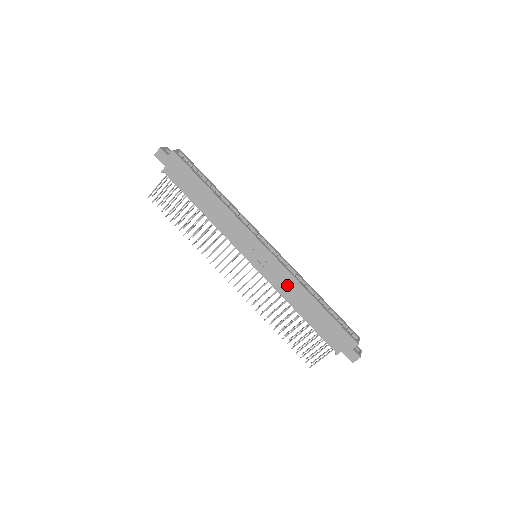
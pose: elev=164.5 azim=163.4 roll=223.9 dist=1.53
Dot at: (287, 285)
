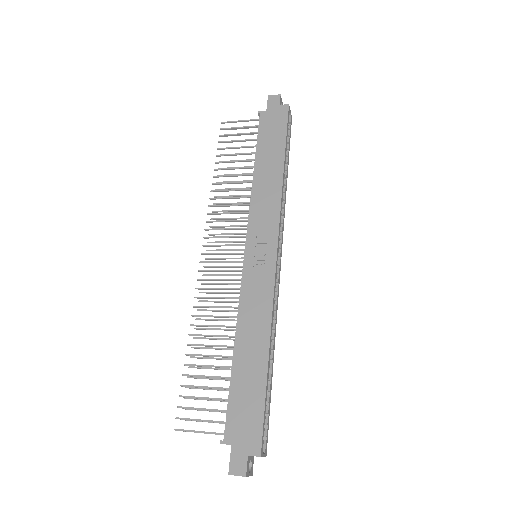
Dot at: (256, 309)
